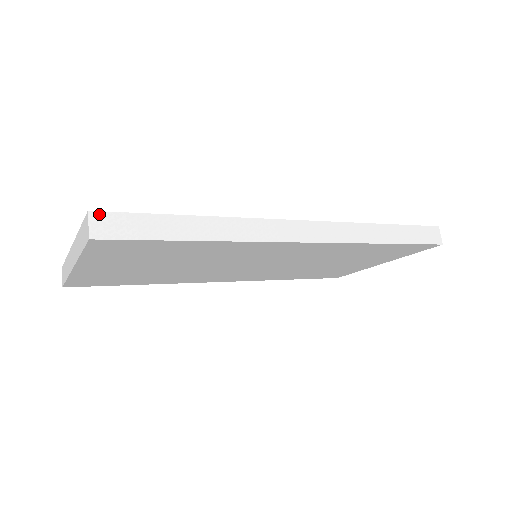
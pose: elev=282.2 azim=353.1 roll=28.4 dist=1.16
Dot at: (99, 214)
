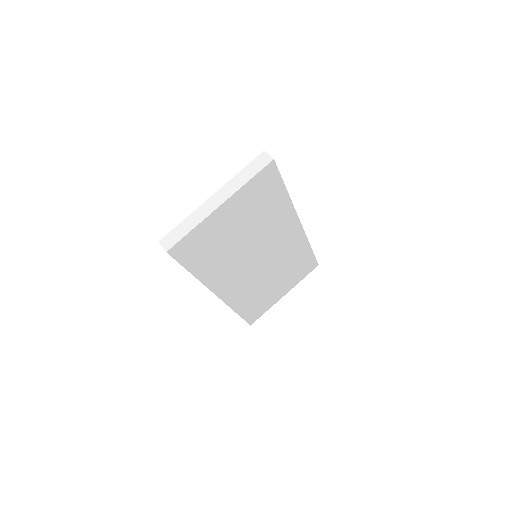
Dot at: occluded
